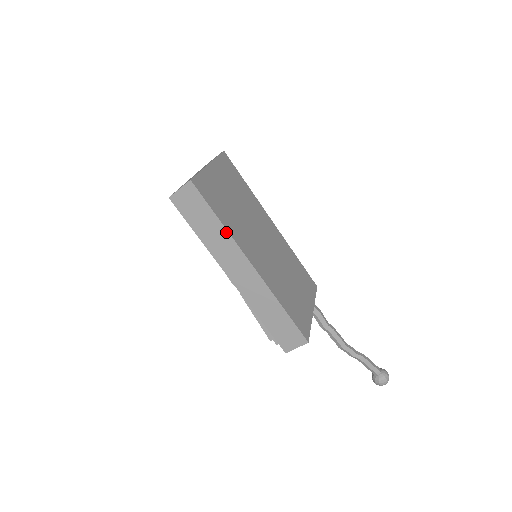
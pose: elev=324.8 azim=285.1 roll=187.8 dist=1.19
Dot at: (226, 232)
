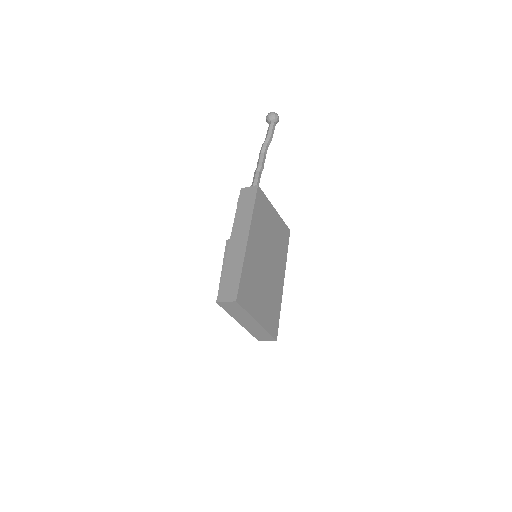
Dot at: (280, 305)
